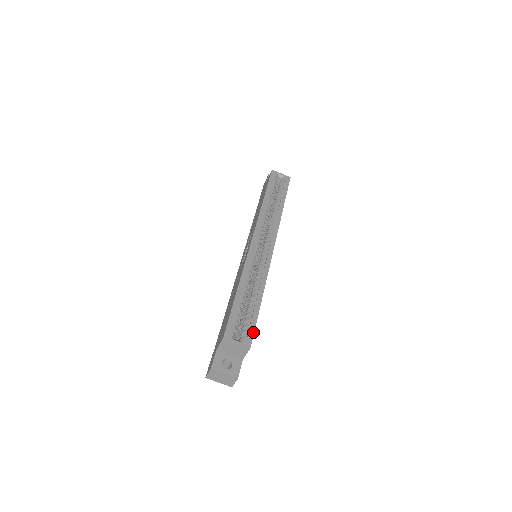
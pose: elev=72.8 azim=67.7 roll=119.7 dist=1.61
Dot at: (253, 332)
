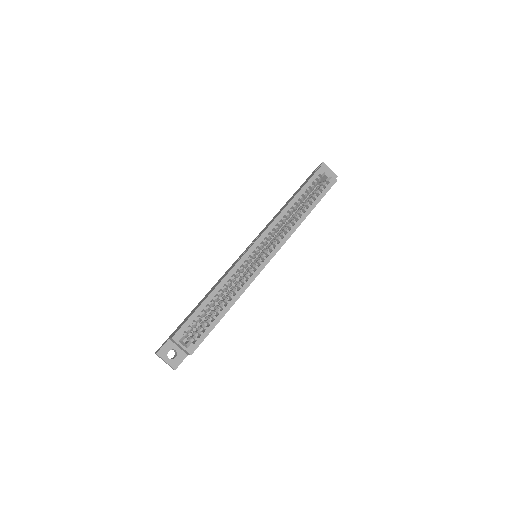
Dot at: (201, 341)
